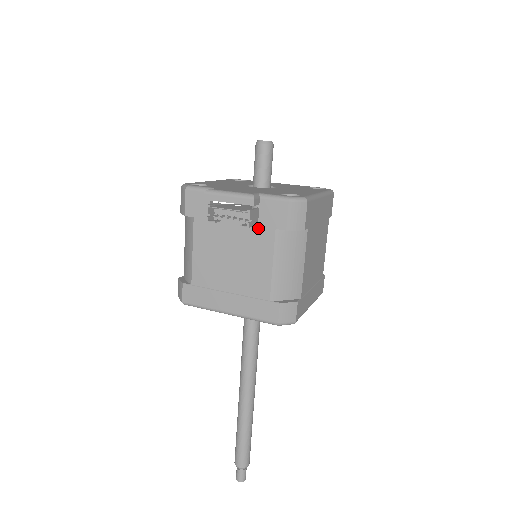
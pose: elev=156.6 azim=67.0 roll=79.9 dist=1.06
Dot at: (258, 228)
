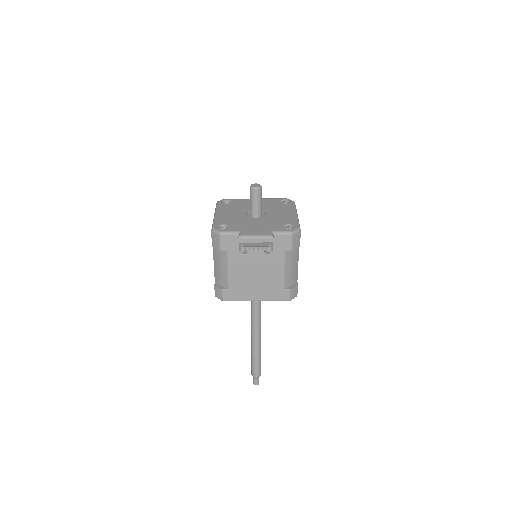
Dot at: (273, 251)
